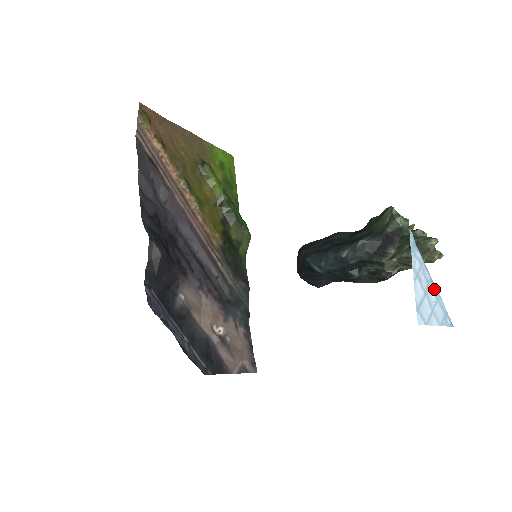
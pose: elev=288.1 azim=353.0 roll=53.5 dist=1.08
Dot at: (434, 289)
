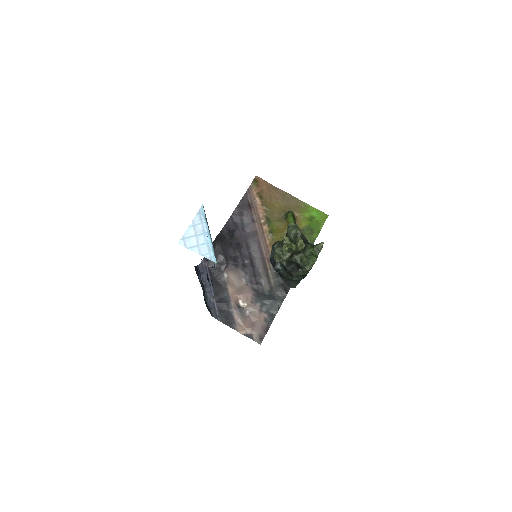
Dot at: (208, 238)
